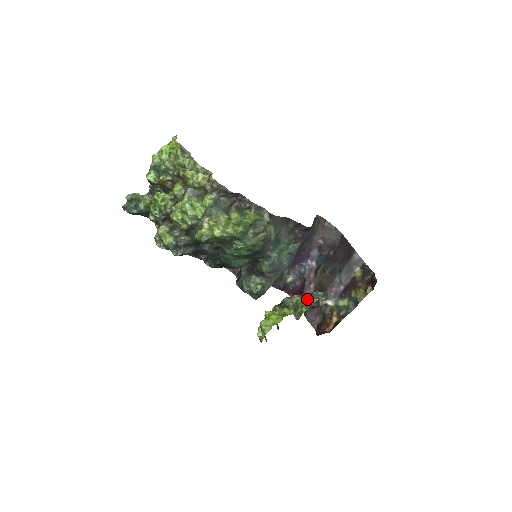
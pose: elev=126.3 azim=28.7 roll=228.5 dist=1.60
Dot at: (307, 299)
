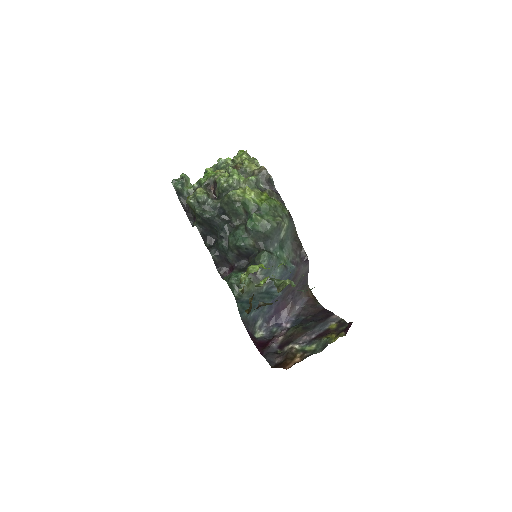
Dot at: (293, 283)
